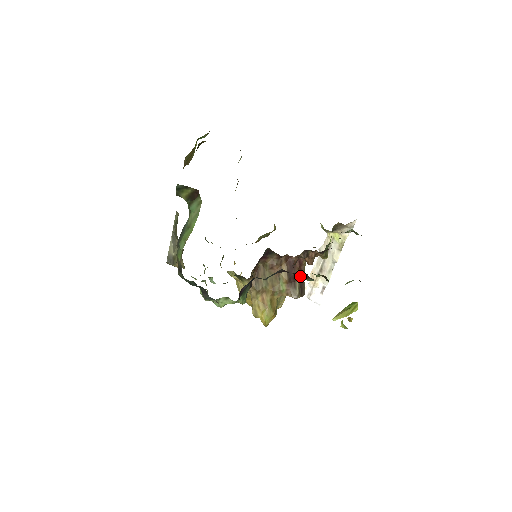
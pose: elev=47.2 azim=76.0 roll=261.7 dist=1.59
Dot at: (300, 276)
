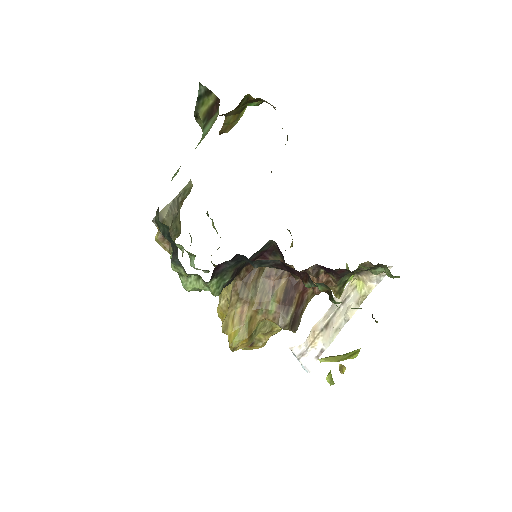
Dot at: (299, 304)
